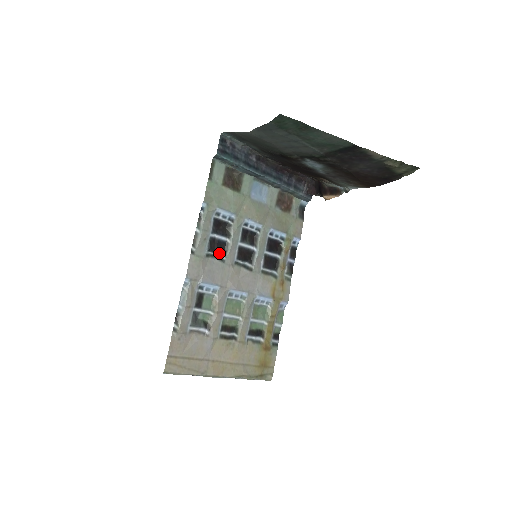
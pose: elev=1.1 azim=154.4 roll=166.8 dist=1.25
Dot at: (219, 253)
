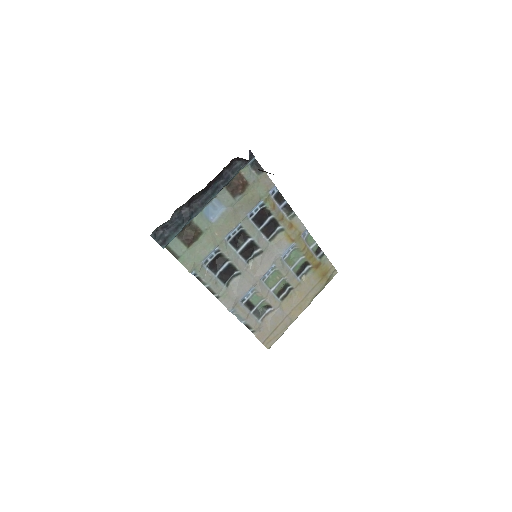
Dot at: (232, 274)
